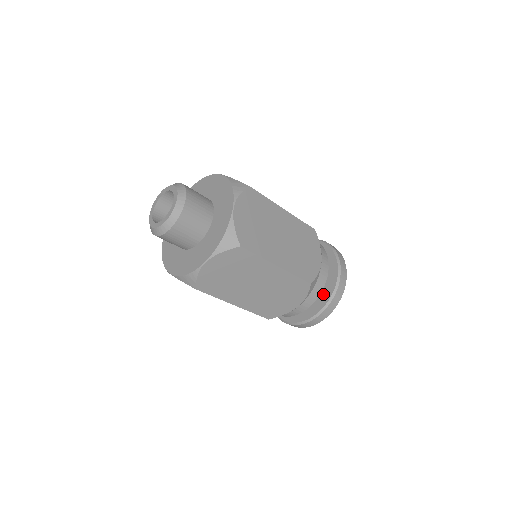
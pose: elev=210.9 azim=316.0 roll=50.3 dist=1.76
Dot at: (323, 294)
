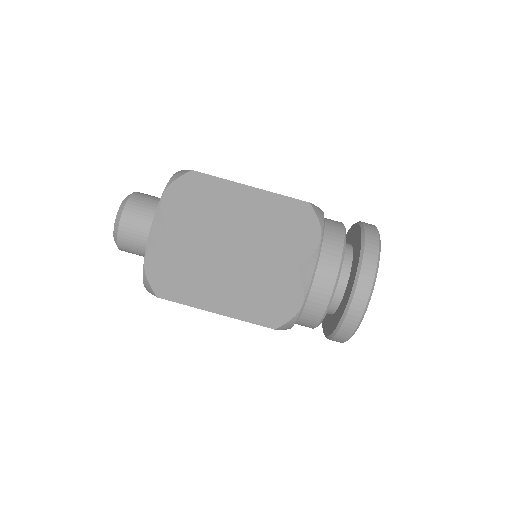
Dot at: (356, 242)
